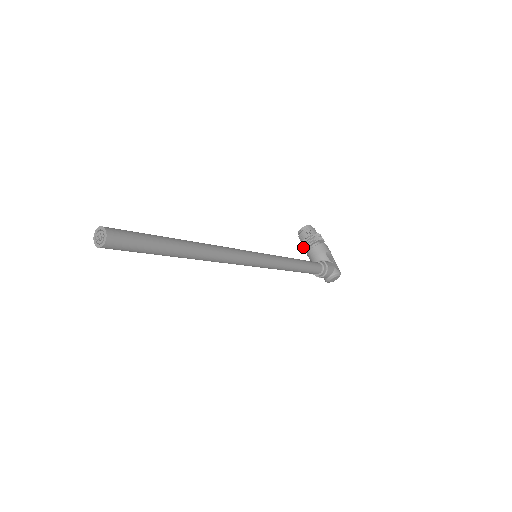
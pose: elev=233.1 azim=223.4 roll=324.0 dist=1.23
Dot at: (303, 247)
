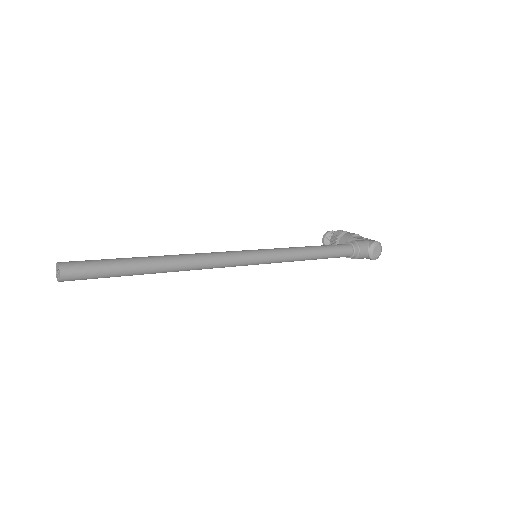
Dot at: occluded
